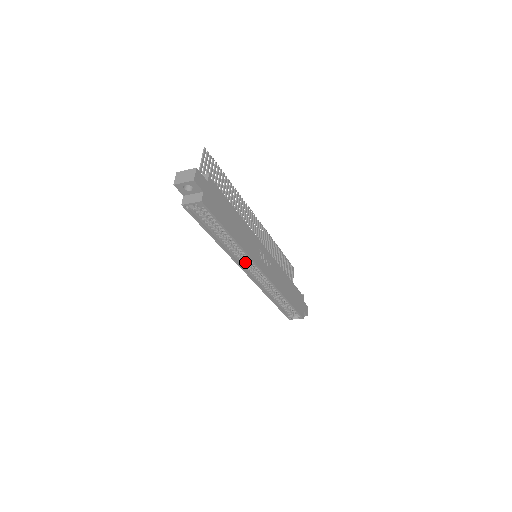
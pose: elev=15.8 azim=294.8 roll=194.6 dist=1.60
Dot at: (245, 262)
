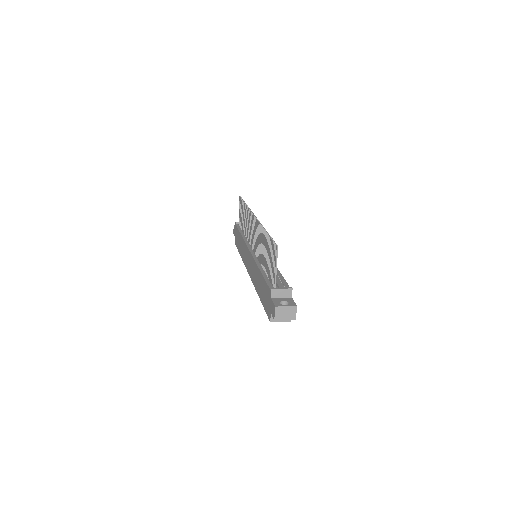
Dot at: occluded
